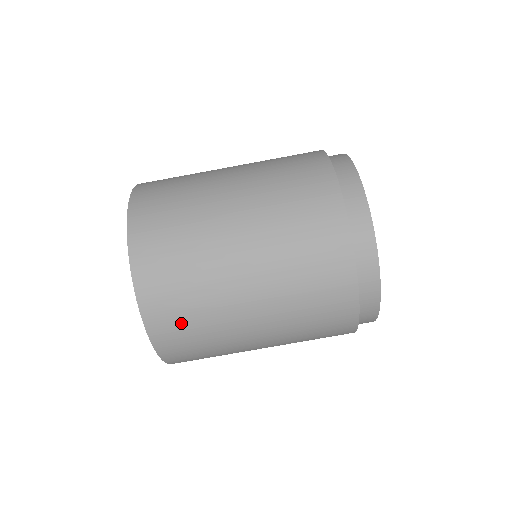
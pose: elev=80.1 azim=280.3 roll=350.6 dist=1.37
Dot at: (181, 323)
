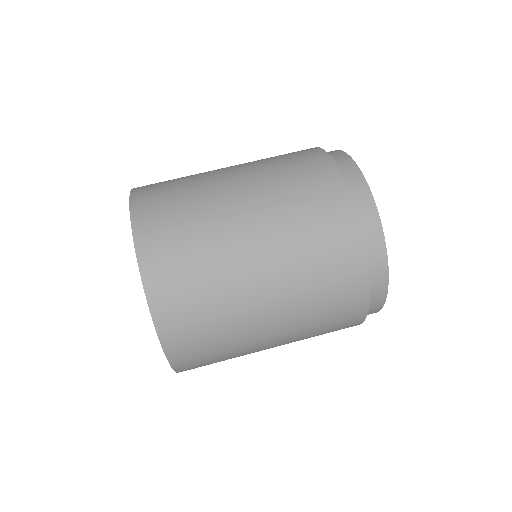
Dot at: (180, 271)
